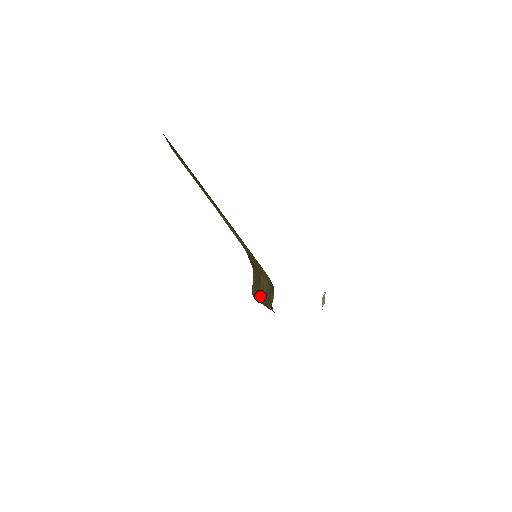
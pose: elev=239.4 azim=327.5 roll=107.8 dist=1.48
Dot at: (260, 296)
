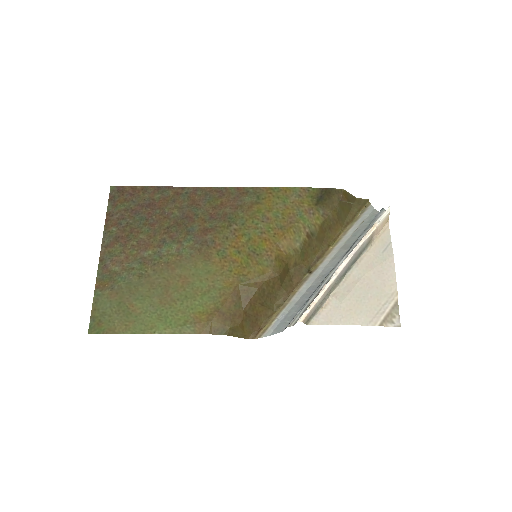
Dot at: (283, 291)
